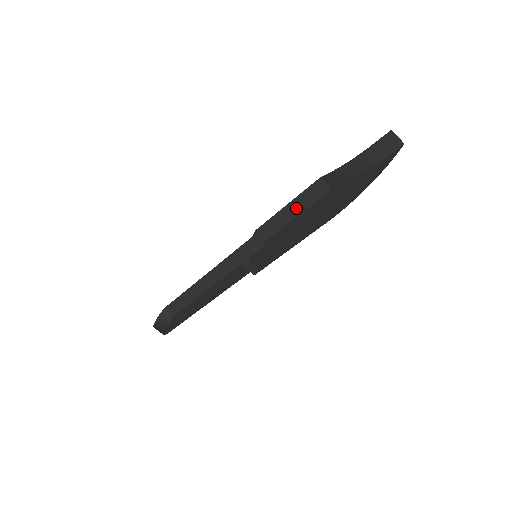
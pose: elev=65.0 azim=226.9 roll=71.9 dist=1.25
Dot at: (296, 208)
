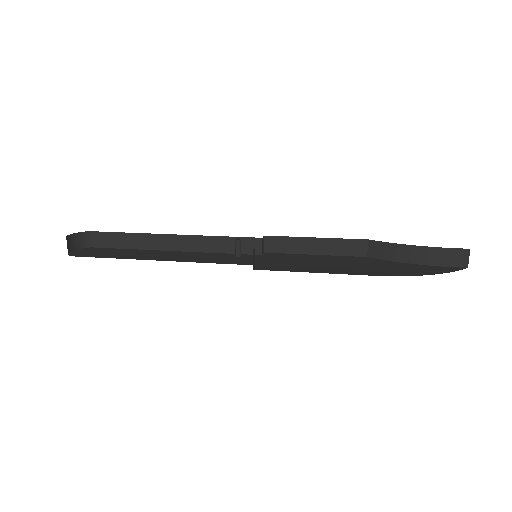
Dot at: (322, 247)
